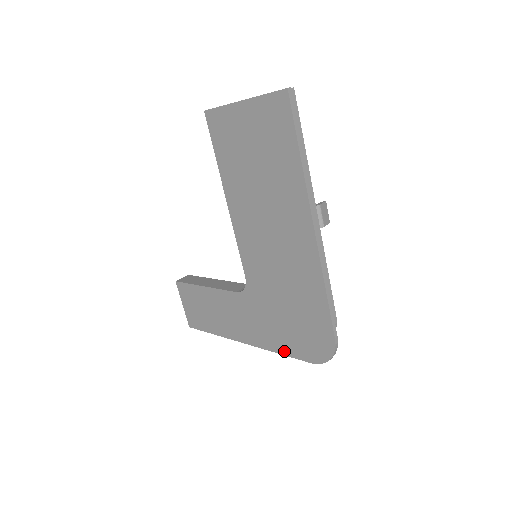
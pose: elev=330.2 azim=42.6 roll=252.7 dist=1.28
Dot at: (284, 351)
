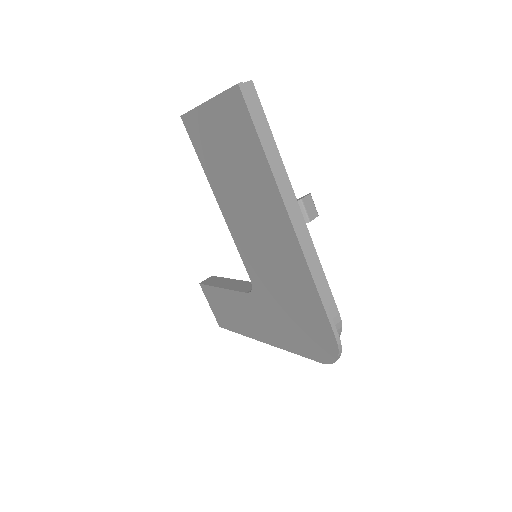
Dot at: (297, 351)
